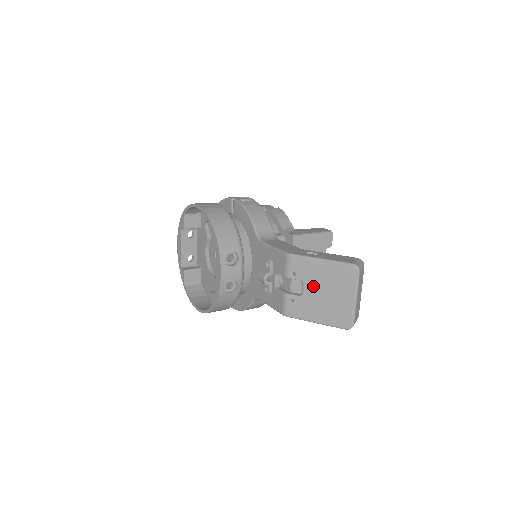
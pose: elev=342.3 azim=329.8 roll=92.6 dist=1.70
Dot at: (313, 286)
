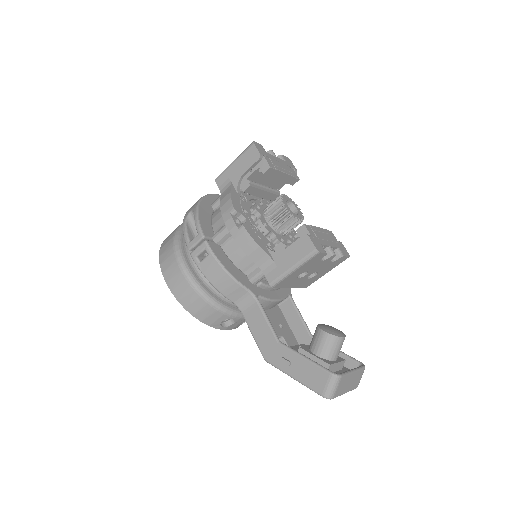
Dot at: occluded
